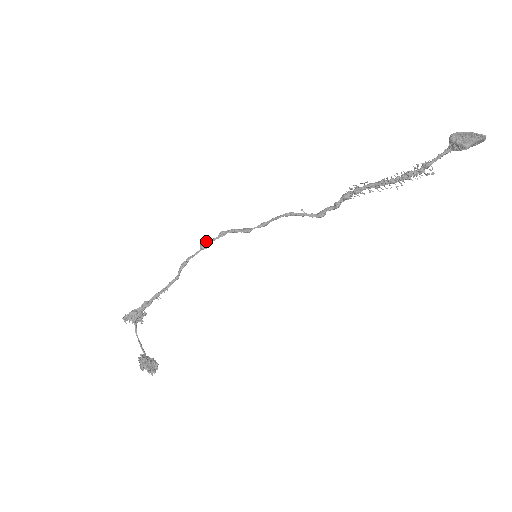
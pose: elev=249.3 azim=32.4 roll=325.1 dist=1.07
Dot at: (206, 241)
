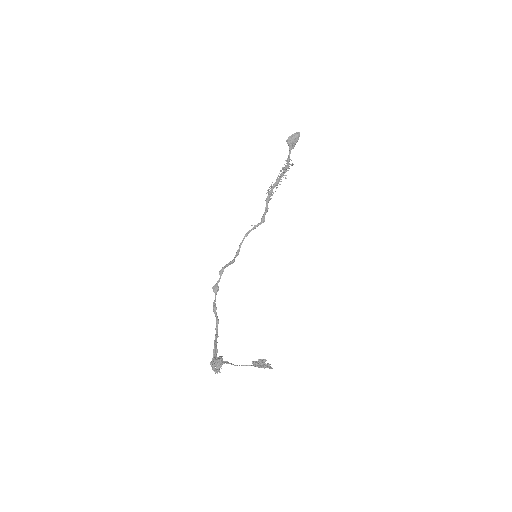
Dot at: (215, 285)
